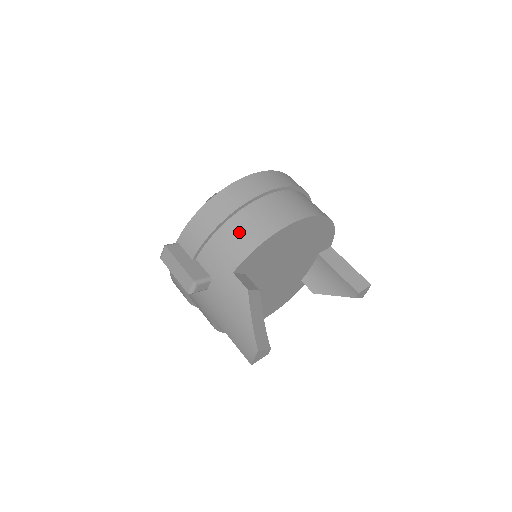
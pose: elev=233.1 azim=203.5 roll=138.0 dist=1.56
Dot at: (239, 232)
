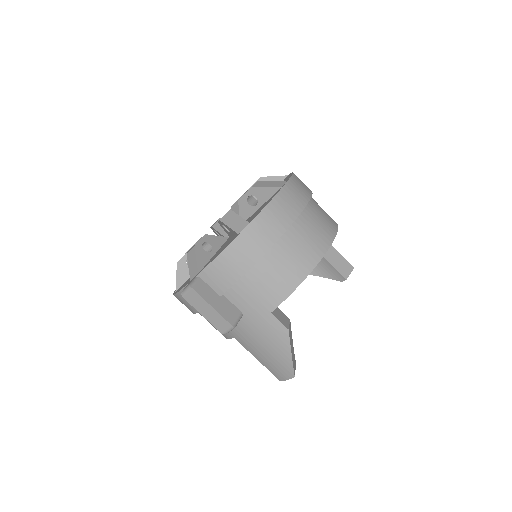
Dot at: (276, 271)
